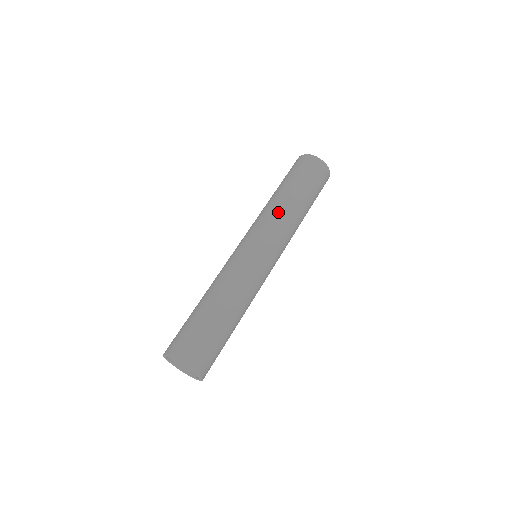
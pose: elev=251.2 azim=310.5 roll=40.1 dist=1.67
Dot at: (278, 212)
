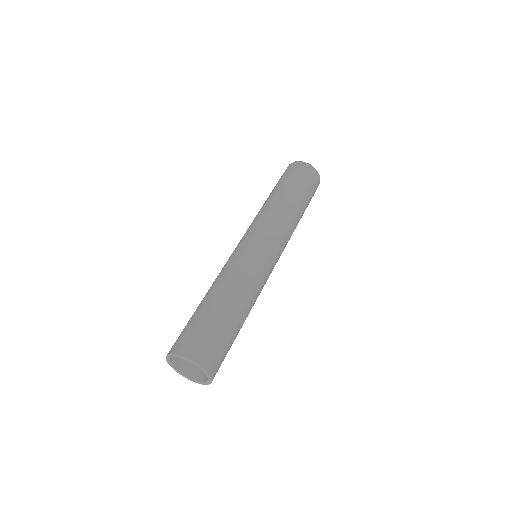
Dot at: (270, 210)
